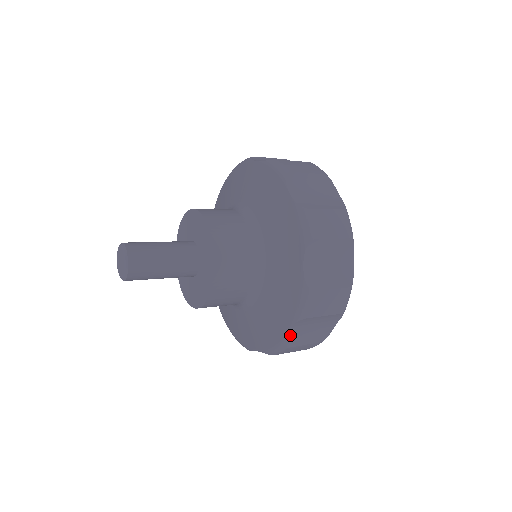
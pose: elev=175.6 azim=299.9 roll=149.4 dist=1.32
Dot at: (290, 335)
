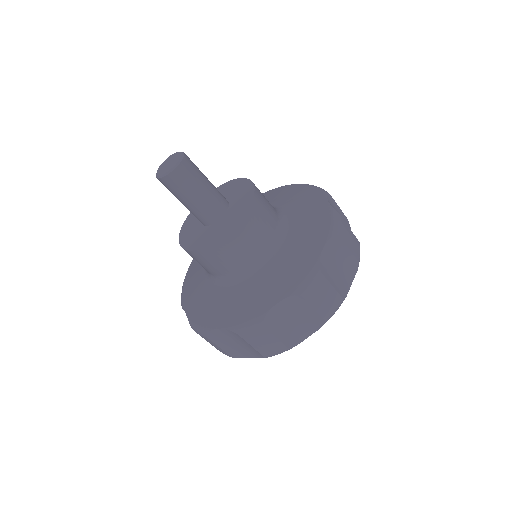
Dot at: (275, 312)
